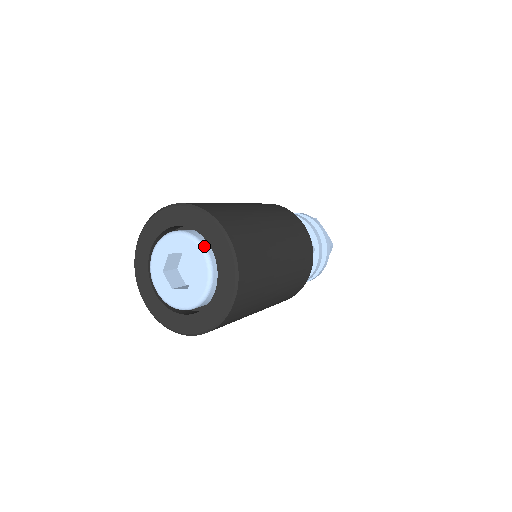
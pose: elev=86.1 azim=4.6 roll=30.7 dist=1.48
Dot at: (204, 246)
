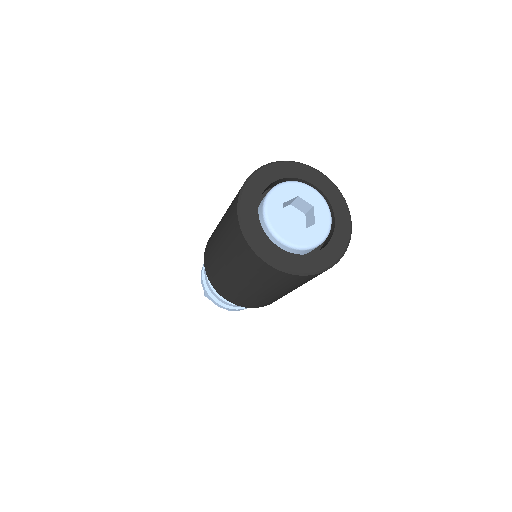
Dot at: (310, 186)
